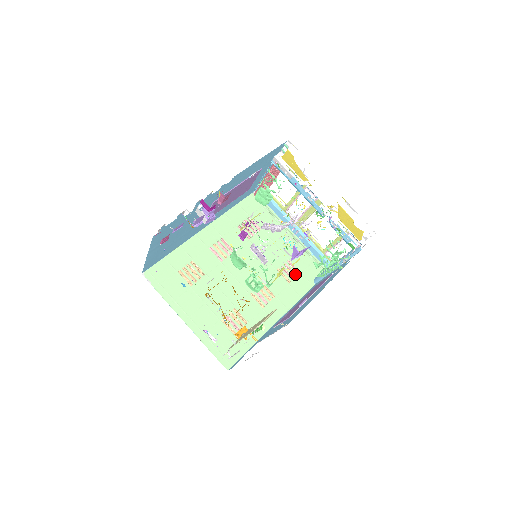
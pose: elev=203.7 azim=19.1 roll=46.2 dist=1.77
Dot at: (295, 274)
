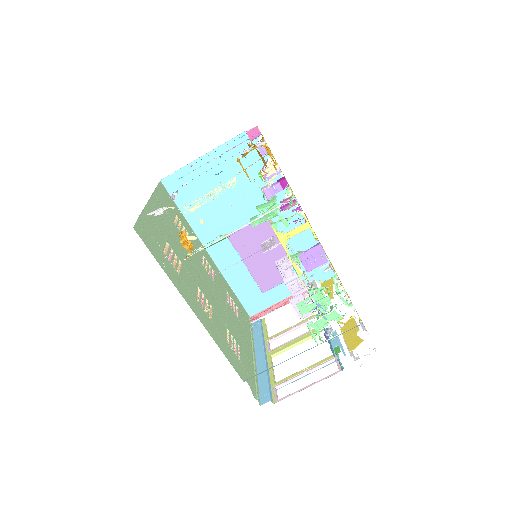
Dot at: occluded
